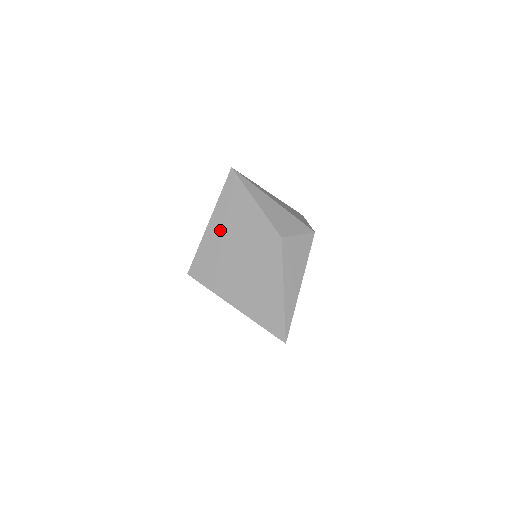
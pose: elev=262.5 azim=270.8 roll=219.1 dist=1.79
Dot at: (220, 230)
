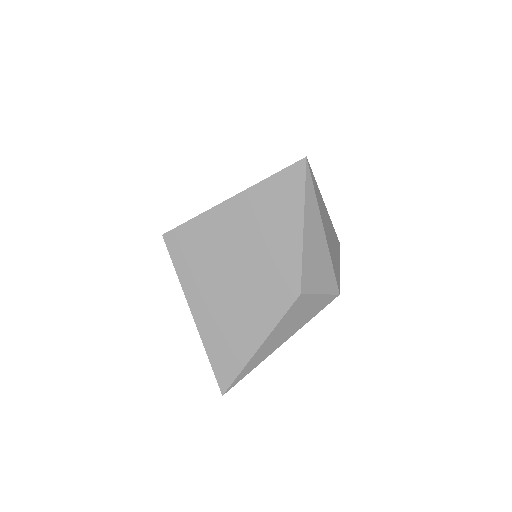
Dot at: (236, 221)
